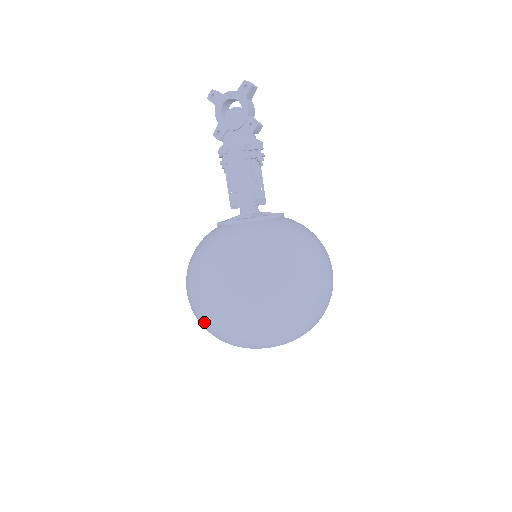
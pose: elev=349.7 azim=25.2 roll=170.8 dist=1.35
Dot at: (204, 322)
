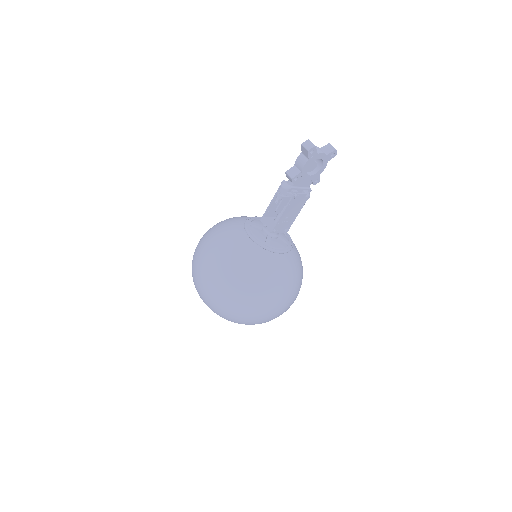
Dot at: (244, 321)
